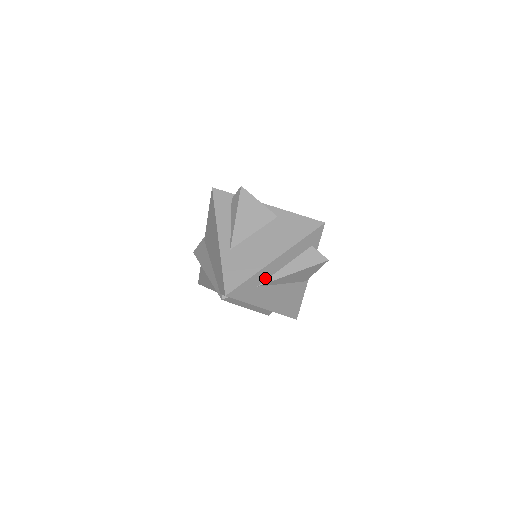
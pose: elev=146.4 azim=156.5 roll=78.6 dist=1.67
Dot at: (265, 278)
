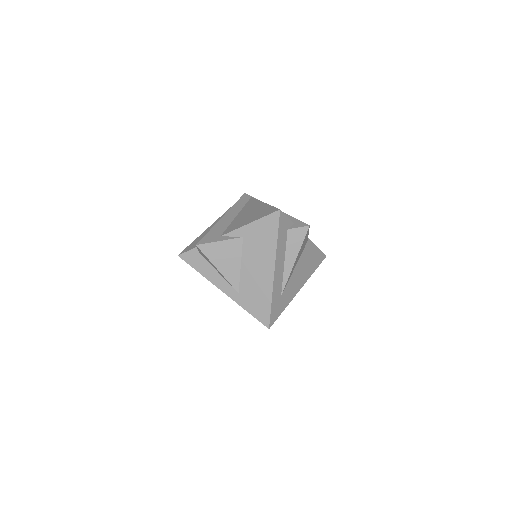
Dot at: (280, 286)
